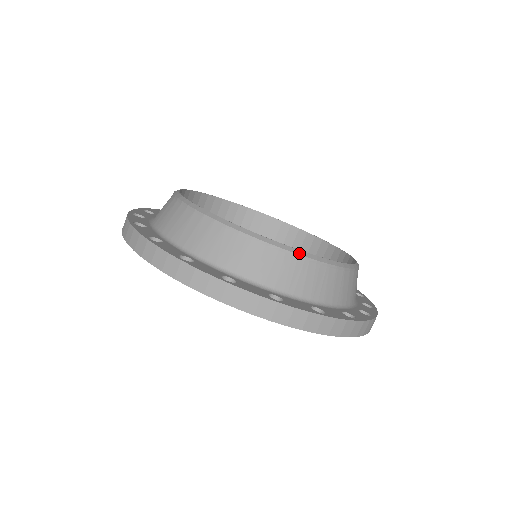
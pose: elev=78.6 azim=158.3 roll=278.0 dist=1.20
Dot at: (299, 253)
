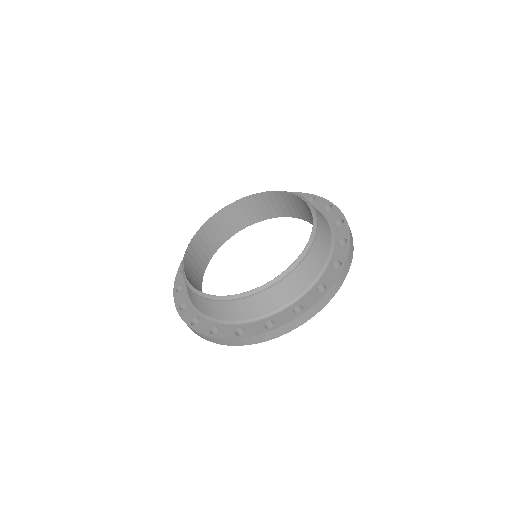
Dot at: (302, 257)
